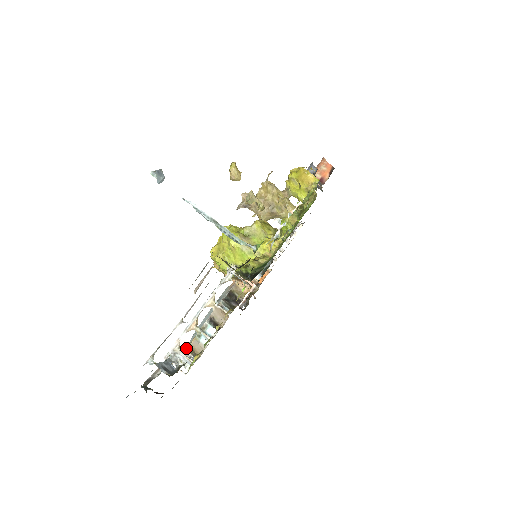
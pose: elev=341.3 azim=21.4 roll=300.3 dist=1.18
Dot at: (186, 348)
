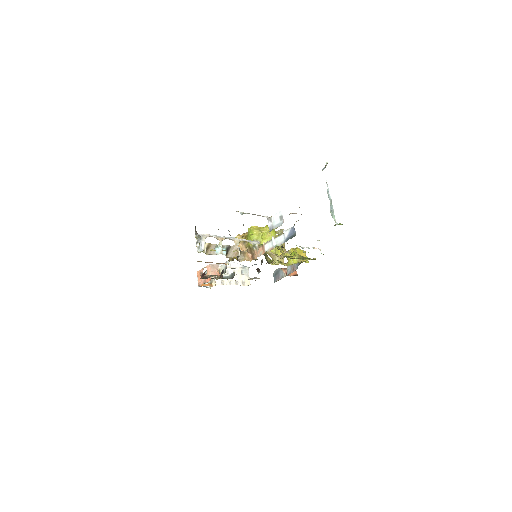
Dot at: (208, 243)
